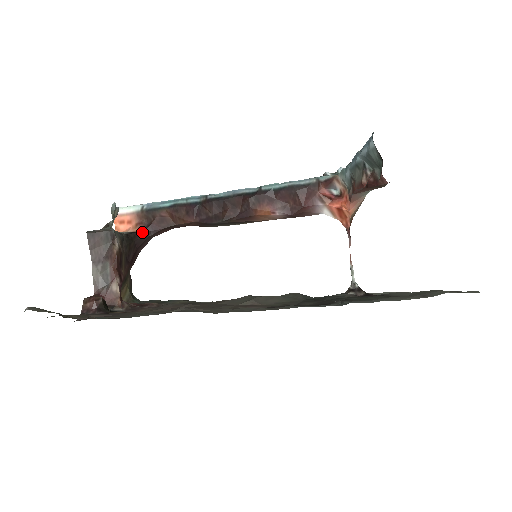
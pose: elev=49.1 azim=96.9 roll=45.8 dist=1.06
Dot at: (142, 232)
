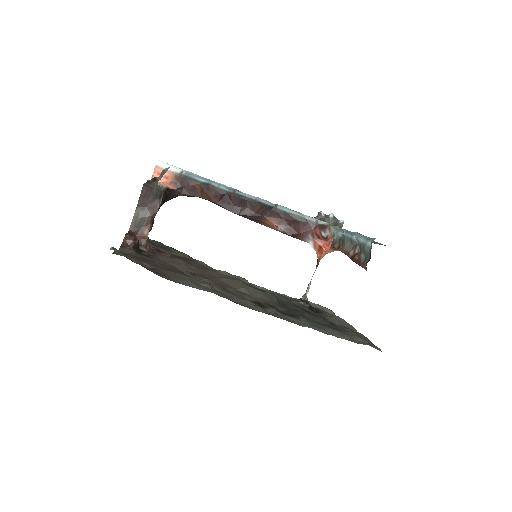
Dot at: (175, 192)
